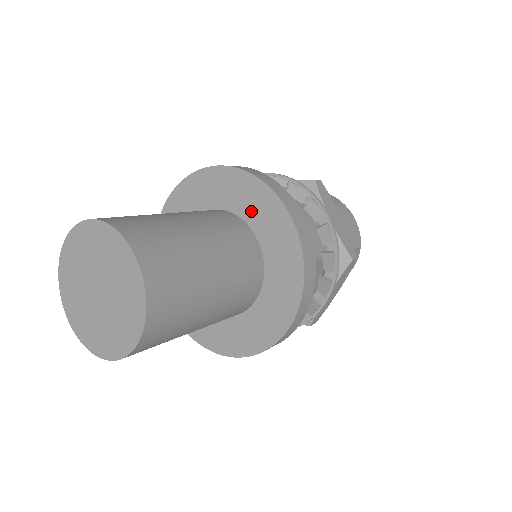
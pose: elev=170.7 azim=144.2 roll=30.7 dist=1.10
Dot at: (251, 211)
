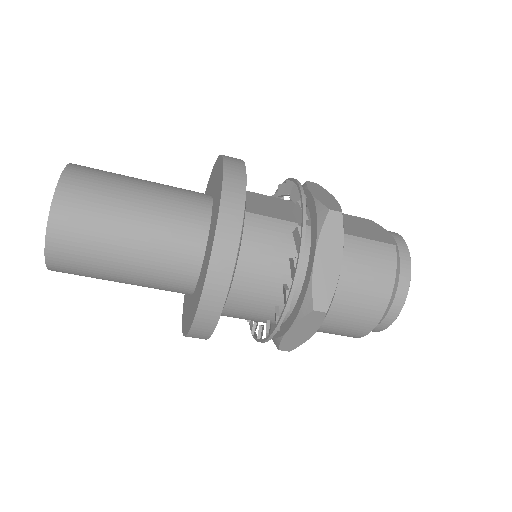
Dot at: occluded
